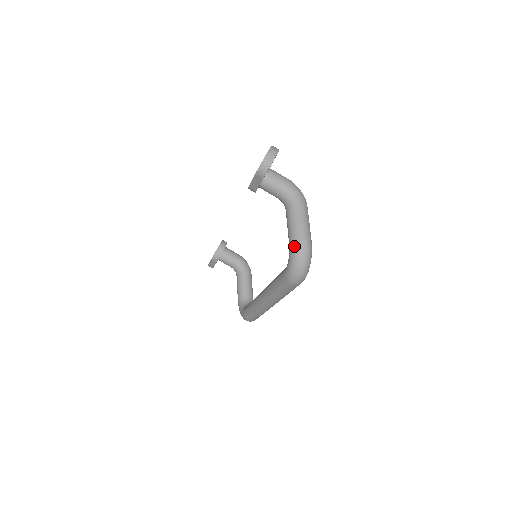
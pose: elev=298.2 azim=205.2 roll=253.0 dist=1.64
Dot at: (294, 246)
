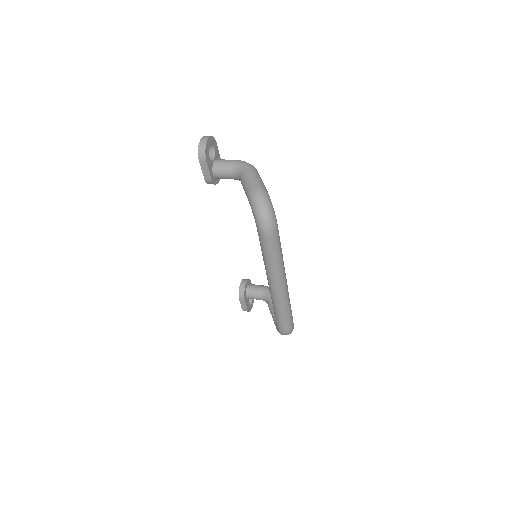
Dot at: (250, 197)
